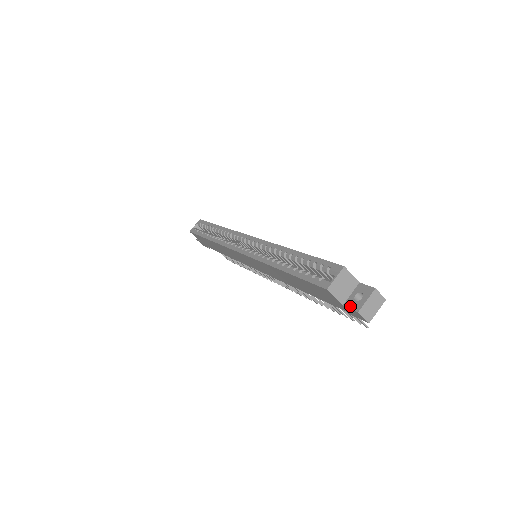
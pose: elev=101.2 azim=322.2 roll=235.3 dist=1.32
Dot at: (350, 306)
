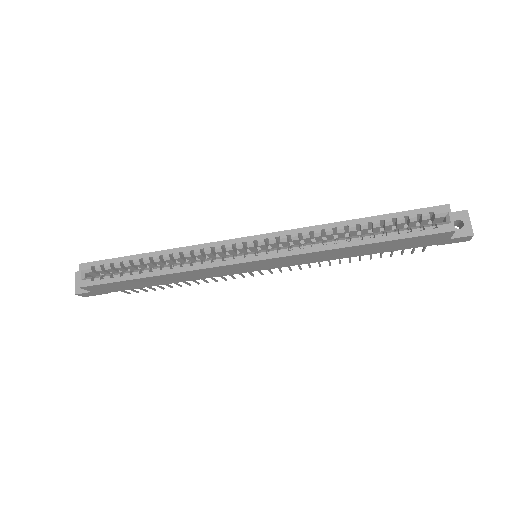
Dot at: (460, 235)
